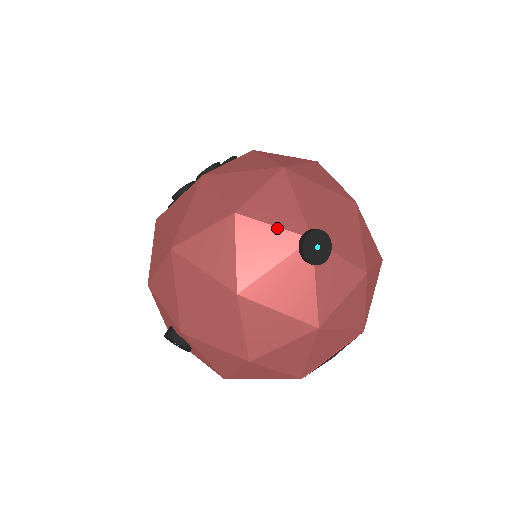
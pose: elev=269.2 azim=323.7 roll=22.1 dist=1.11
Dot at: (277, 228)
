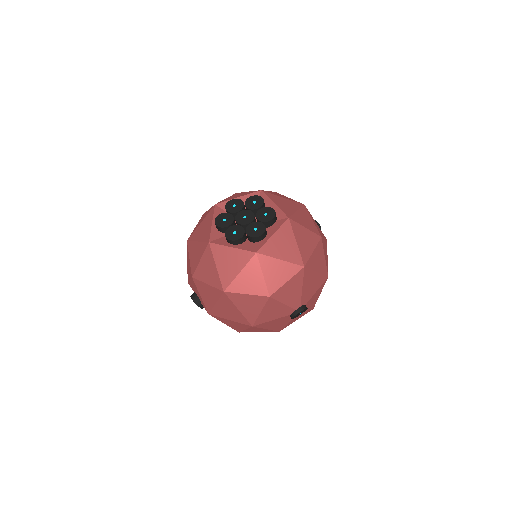
Dot at: (286, 306)
